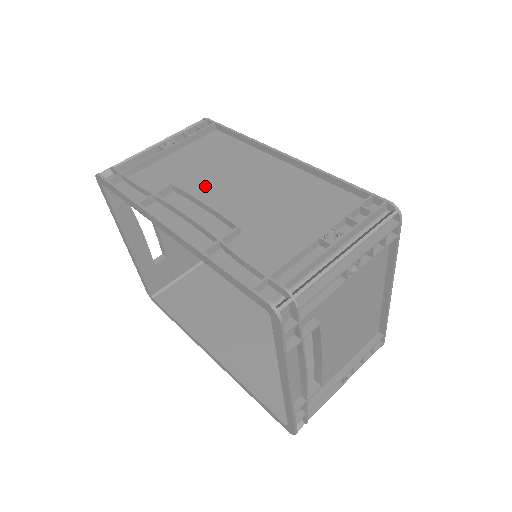
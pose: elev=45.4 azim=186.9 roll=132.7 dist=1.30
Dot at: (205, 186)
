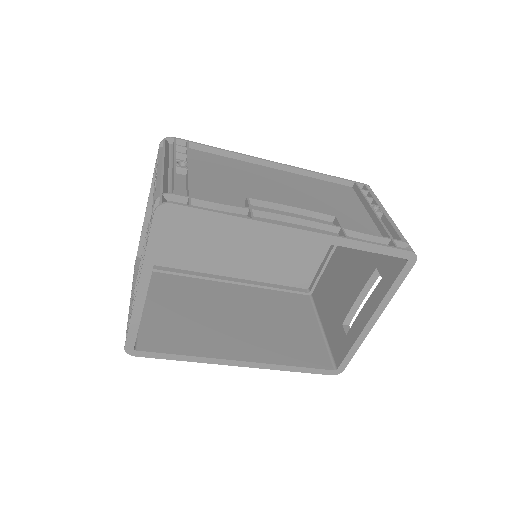
Dot at: (262, 196)
